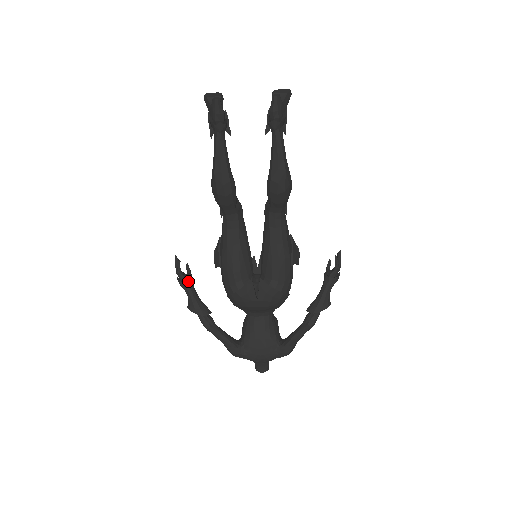
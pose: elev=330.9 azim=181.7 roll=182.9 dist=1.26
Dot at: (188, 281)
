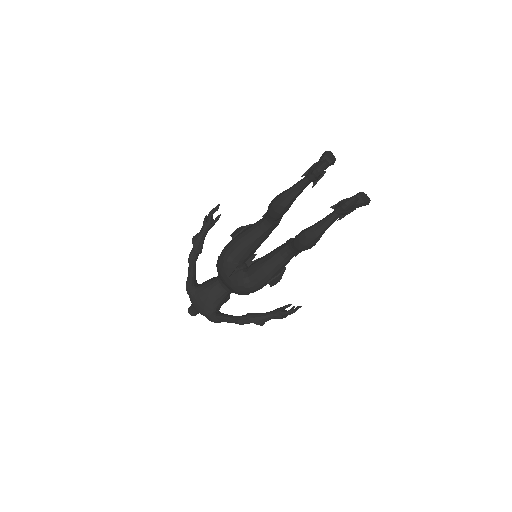
Dot at: (210, 224)
